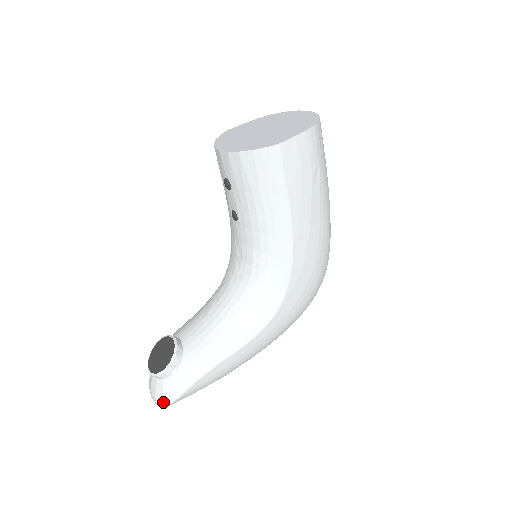
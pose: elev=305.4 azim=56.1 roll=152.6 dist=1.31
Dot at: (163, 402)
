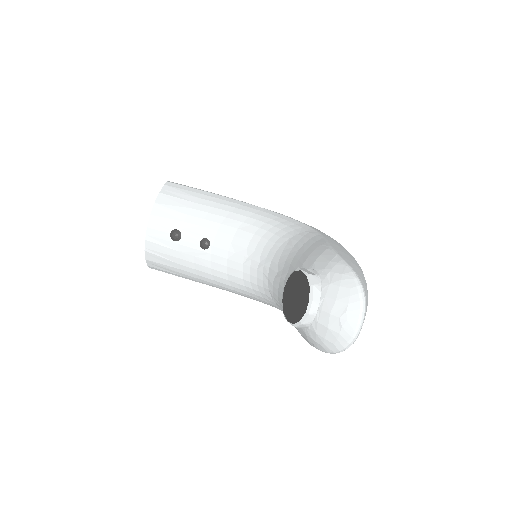
Dot at: (353, 287)
